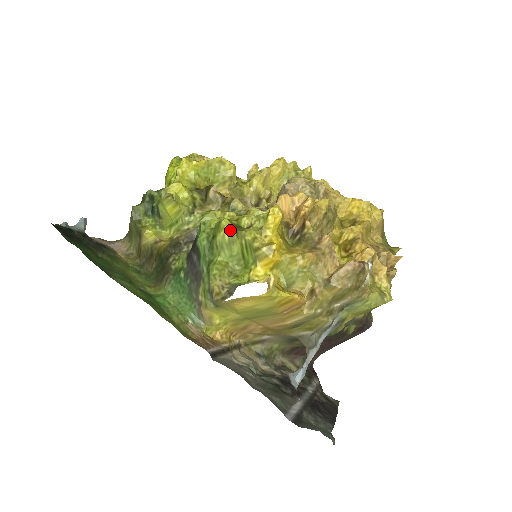
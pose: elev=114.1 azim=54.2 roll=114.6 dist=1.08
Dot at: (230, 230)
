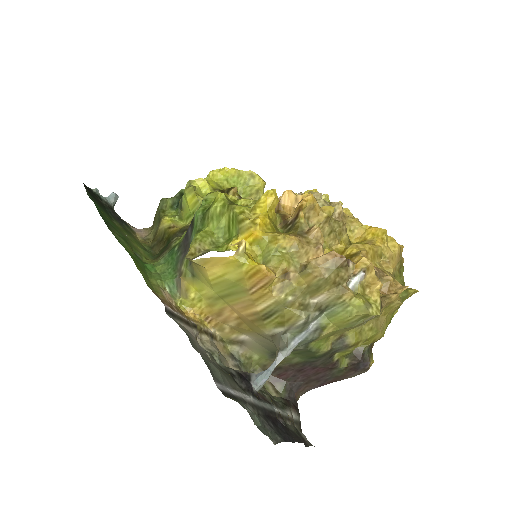
Dot at: (223, 203)
